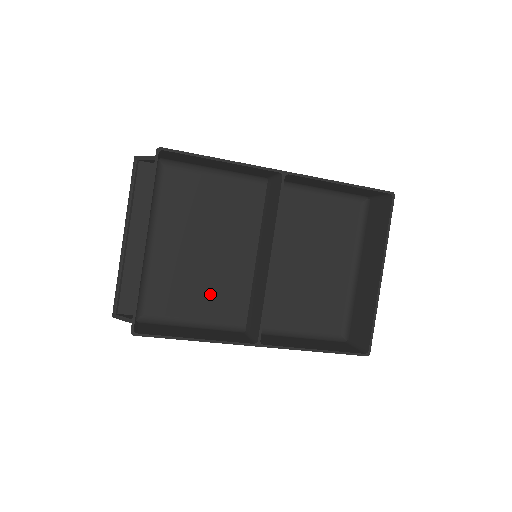
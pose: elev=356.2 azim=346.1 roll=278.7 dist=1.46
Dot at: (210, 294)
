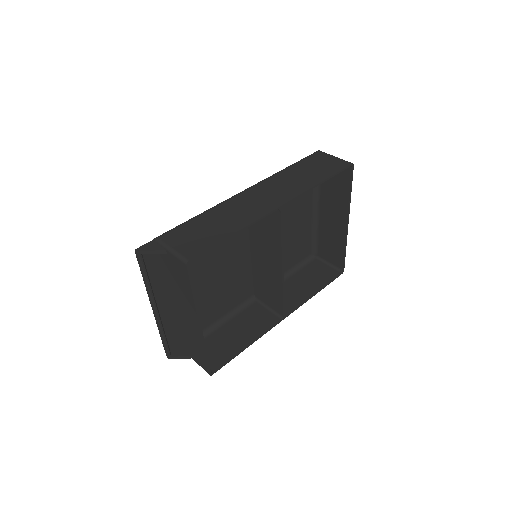
Dot at: (226, 295)
